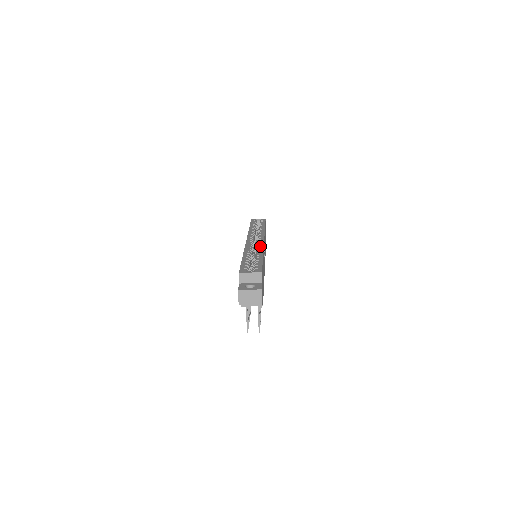
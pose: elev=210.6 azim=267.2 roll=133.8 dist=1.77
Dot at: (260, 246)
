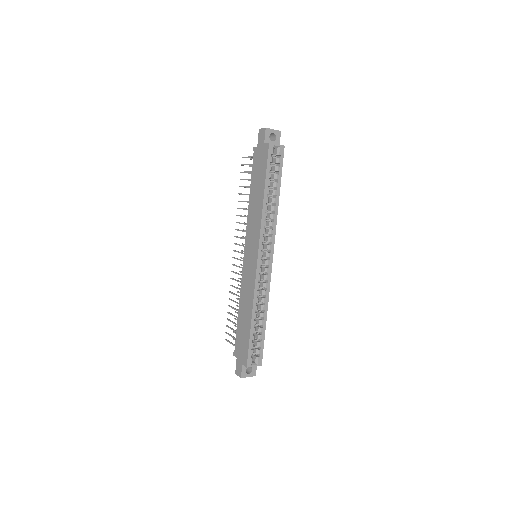
Dot at: (267, 288)
